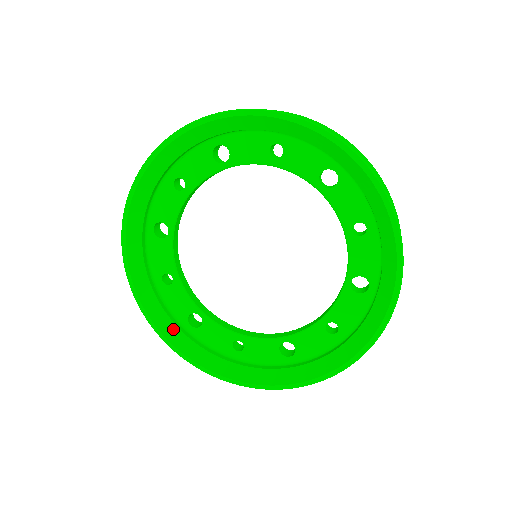
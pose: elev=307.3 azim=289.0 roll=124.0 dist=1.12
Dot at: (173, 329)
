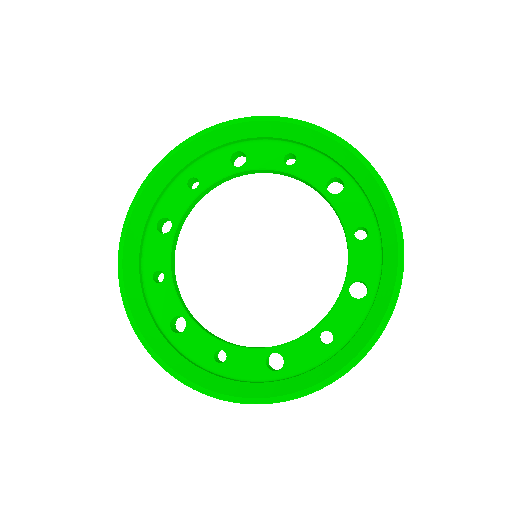
Dot at: (152, 329)
